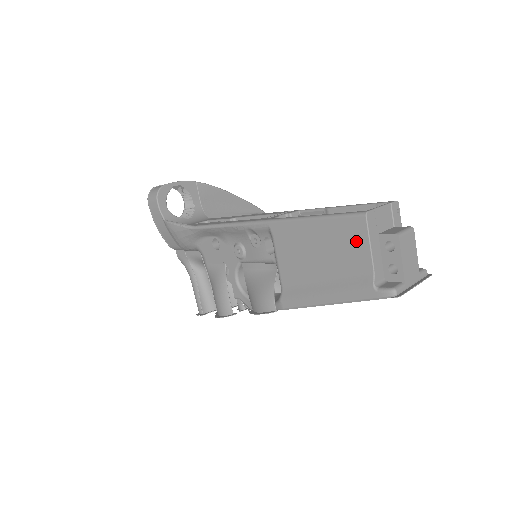
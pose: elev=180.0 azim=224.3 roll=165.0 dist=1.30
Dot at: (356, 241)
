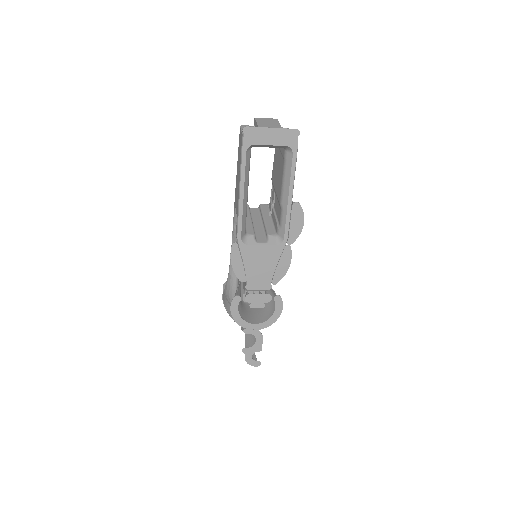
Dot at: occluded
